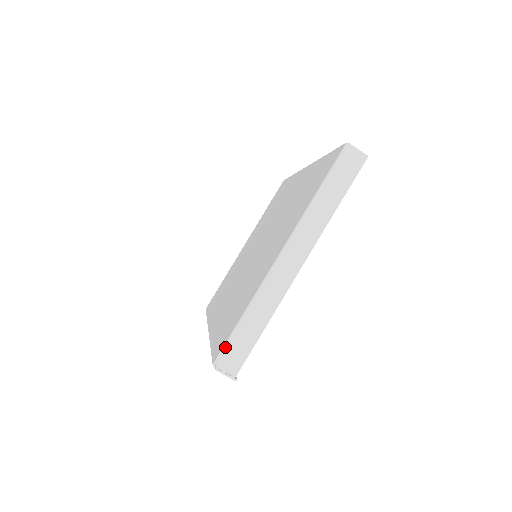
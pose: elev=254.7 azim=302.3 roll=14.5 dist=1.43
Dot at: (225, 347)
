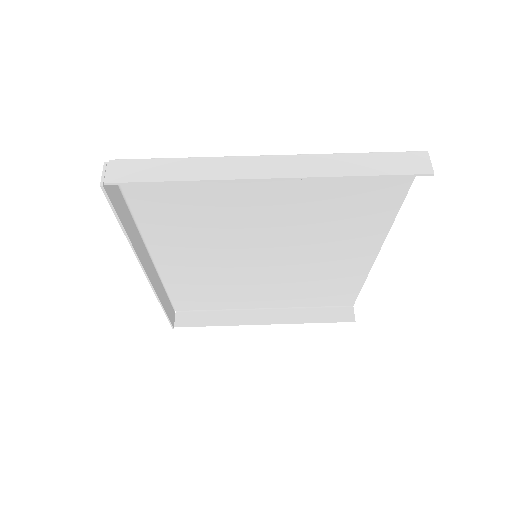
Dot at: (135, 159)
